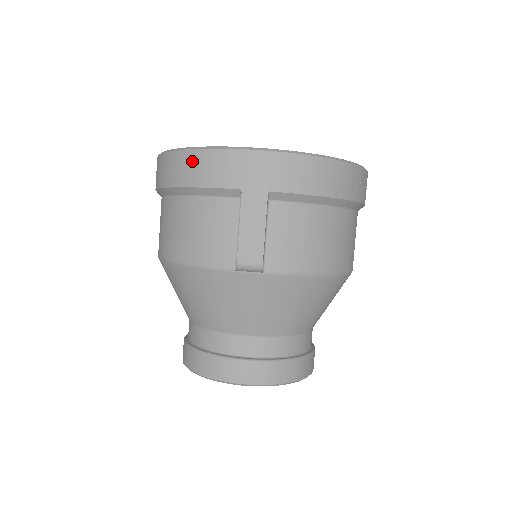
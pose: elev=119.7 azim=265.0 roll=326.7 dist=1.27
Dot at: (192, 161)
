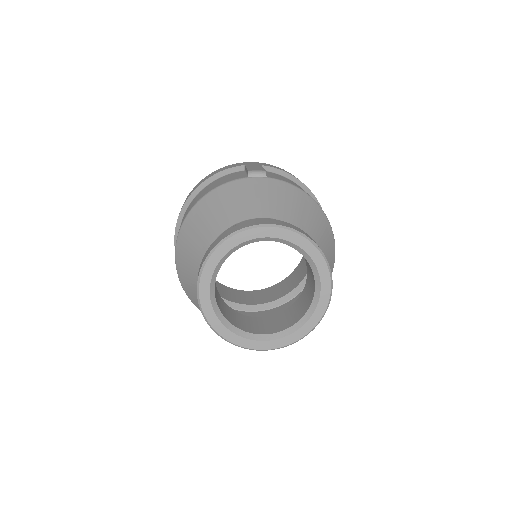
Dot at: (211, 174)
